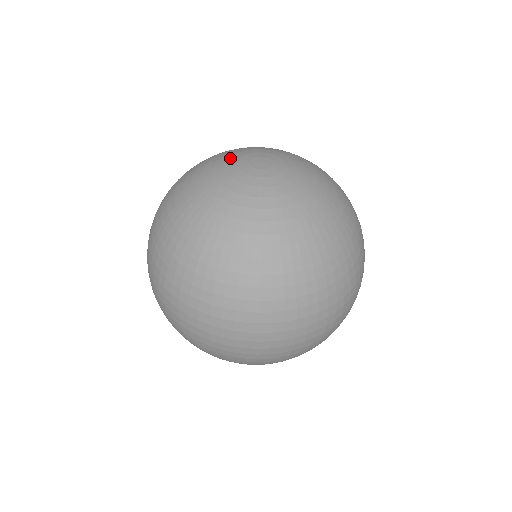
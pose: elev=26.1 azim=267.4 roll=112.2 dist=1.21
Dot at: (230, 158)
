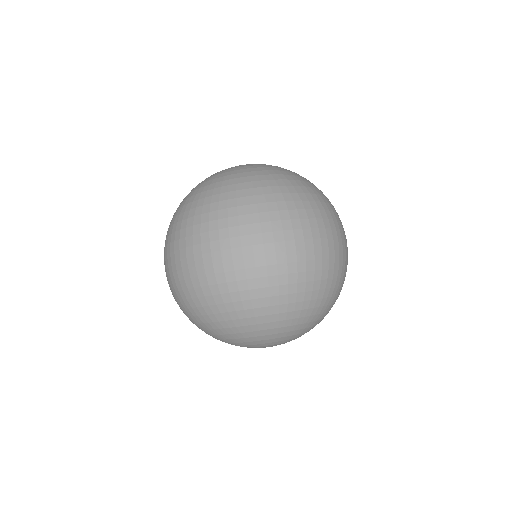
Dot at: occluded
